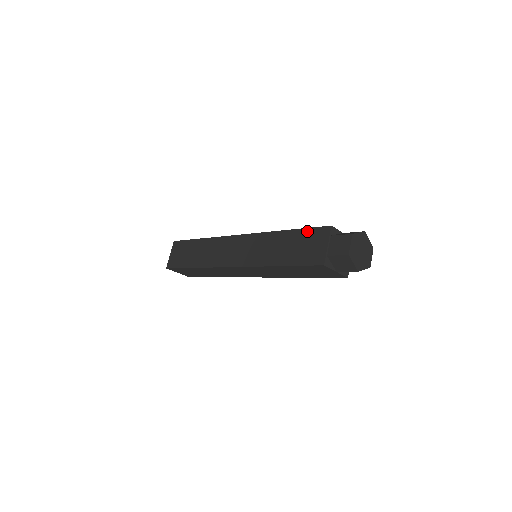
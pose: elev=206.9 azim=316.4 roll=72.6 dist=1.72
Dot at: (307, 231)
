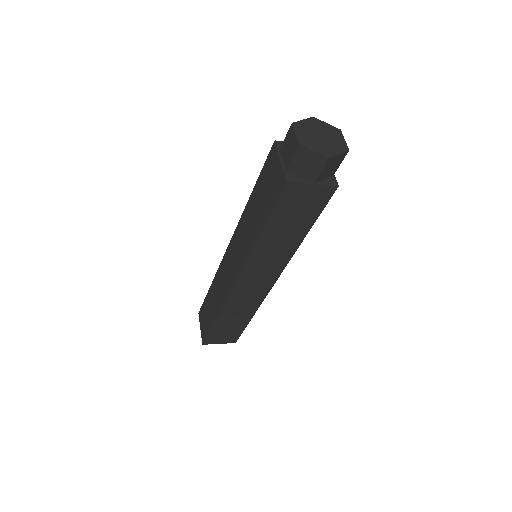
Dot at: (262, 172)
